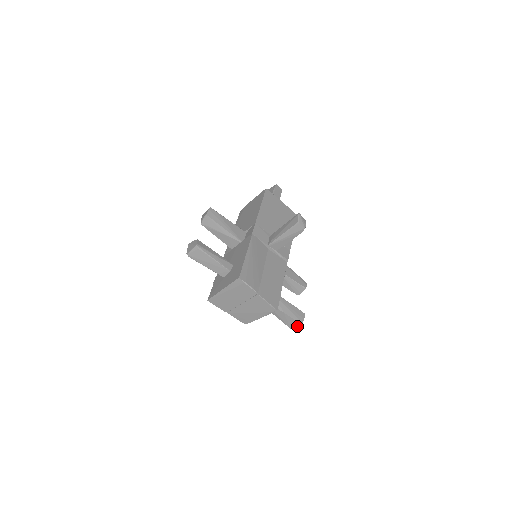
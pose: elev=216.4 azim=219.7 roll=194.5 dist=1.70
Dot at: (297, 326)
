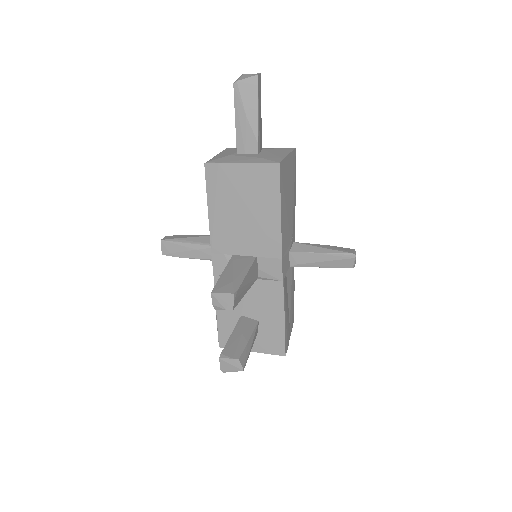
Dot at: occluded
